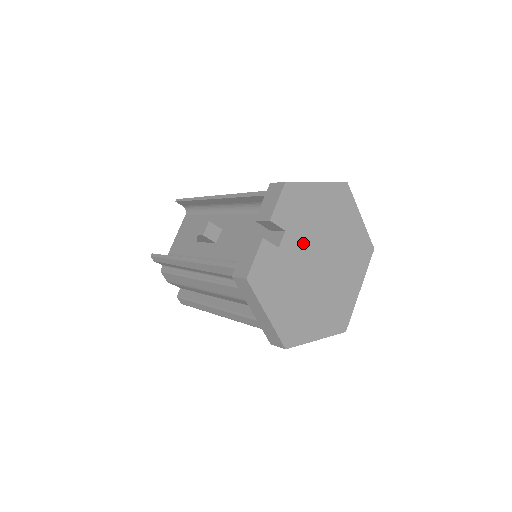
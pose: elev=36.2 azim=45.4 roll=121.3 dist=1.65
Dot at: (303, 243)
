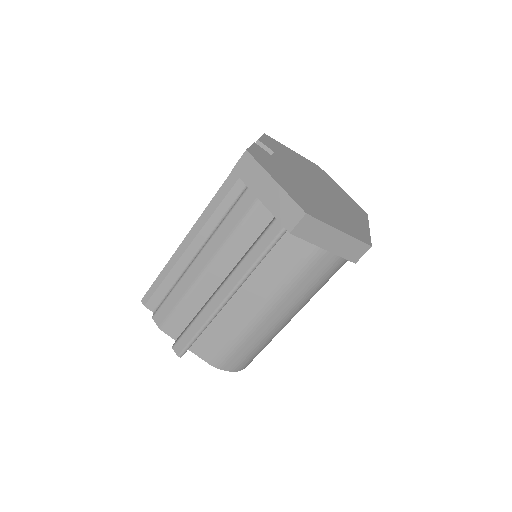
Dot at: (294, 168)
